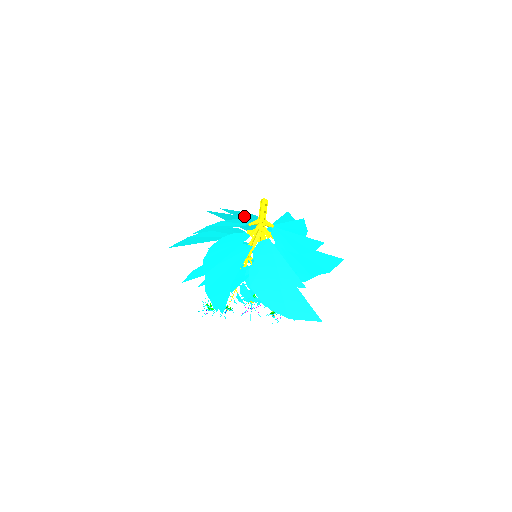
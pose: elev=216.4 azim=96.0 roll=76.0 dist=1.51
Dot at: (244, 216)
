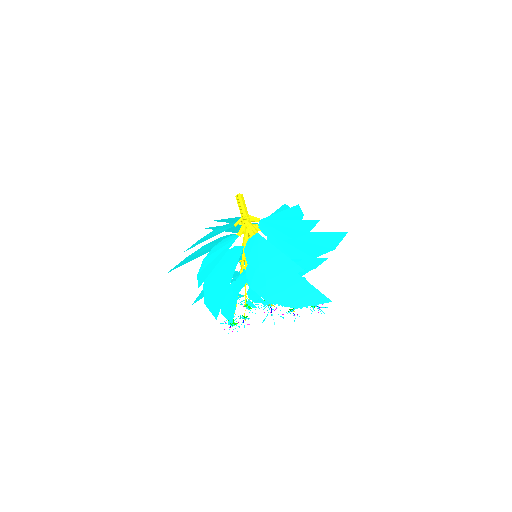
Dot at: (235, 220)
